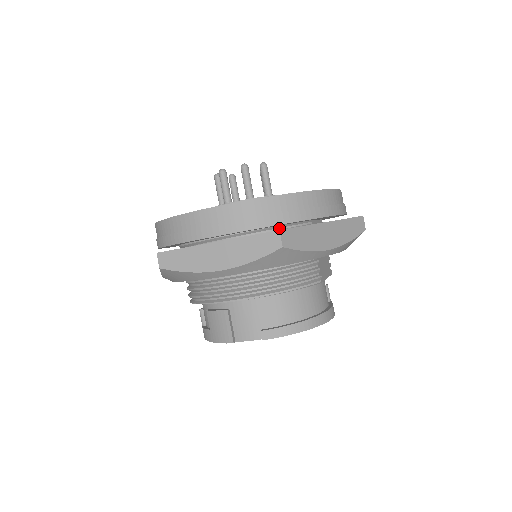
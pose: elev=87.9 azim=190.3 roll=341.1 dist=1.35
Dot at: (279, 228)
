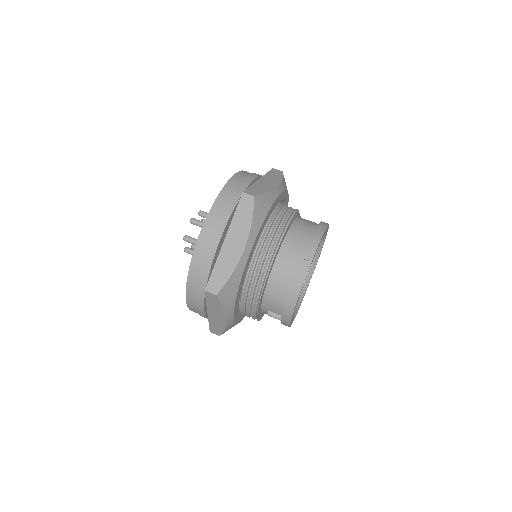
Dot at: occluded
